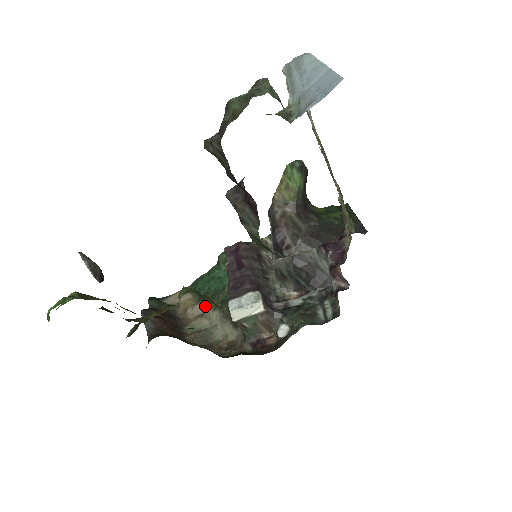
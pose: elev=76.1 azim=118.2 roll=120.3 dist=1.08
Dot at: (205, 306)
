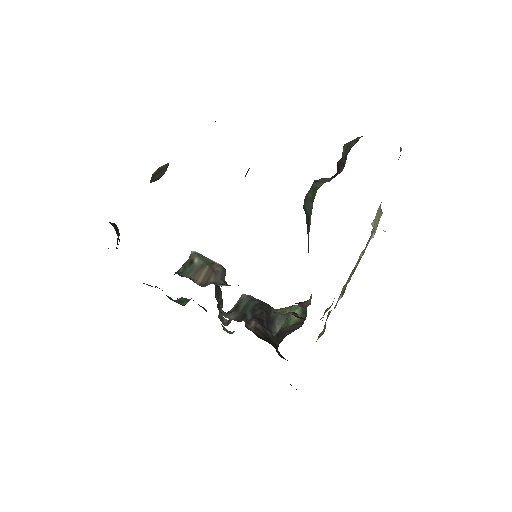
Dot at: occluded
